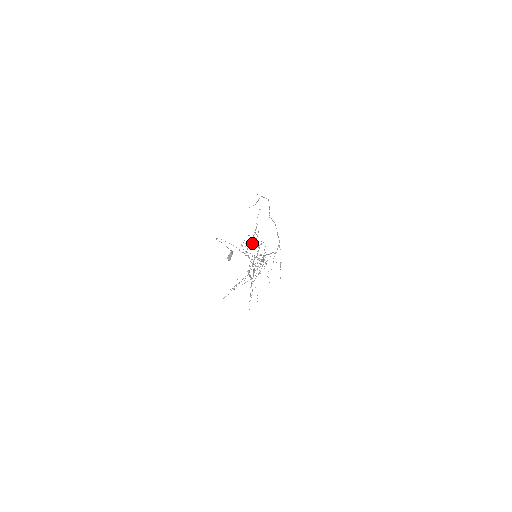
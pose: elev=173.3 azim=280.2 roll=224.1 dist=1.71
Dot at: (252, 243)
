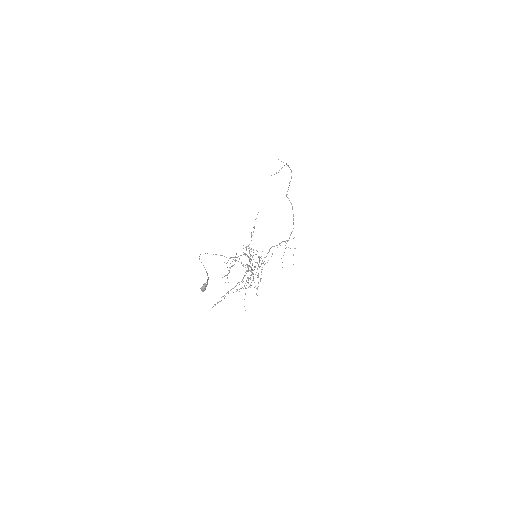
Dot at: (248, 248)
